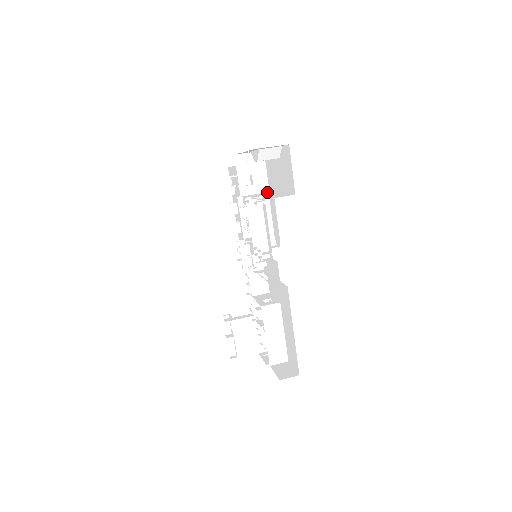
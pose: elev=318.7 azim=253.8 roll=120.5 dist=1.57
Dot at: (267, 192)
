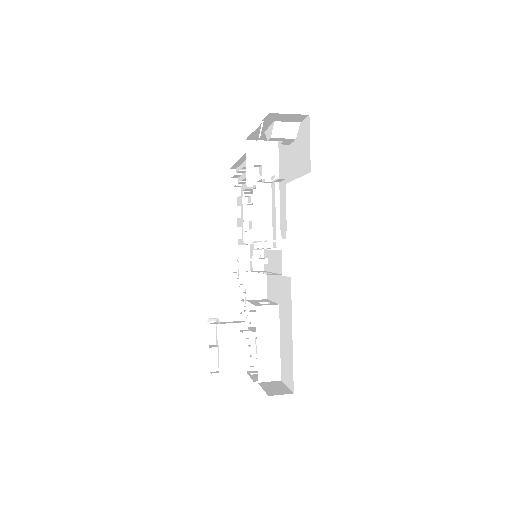
Dot at: occluded
